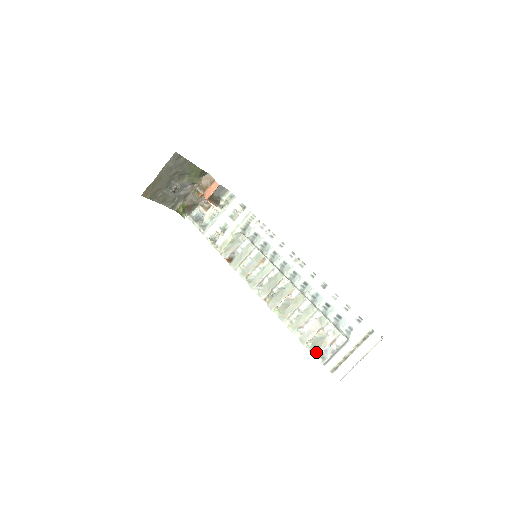
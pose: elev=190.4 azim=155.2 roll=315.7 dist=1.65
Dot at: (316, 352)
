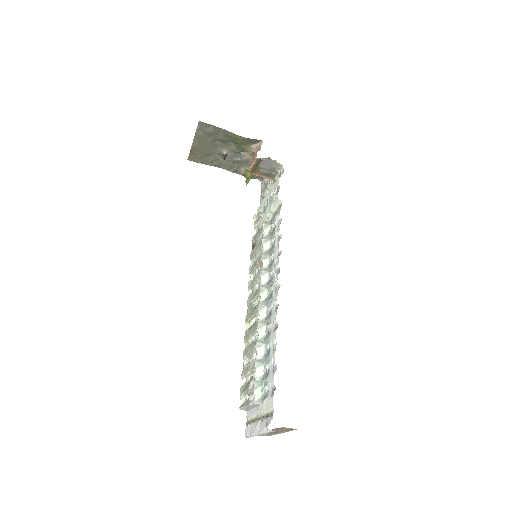
Dot at: (242, 392)
